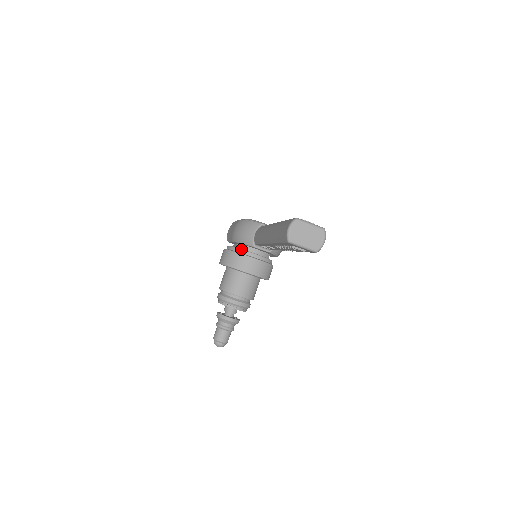
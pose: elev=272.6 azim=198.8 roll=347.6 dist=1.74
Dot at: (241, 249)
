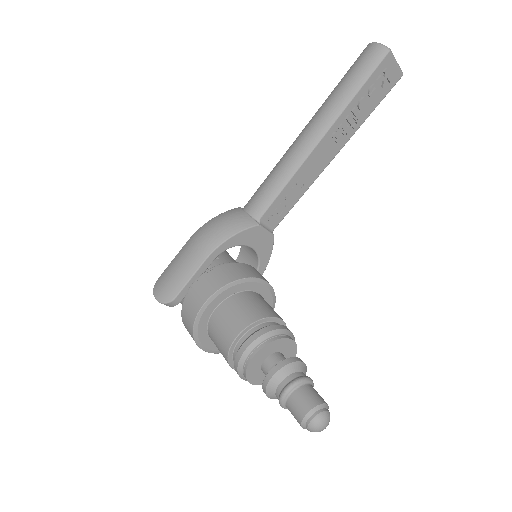
Dot at: occluded
